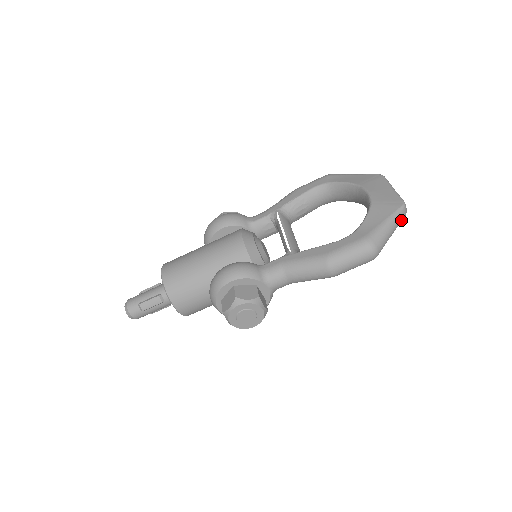
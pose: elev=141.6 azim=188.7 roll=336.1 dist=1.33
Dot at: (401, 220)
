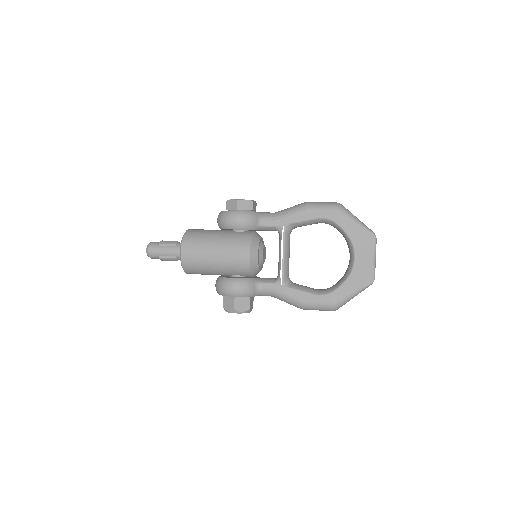
Dot at: occluded
